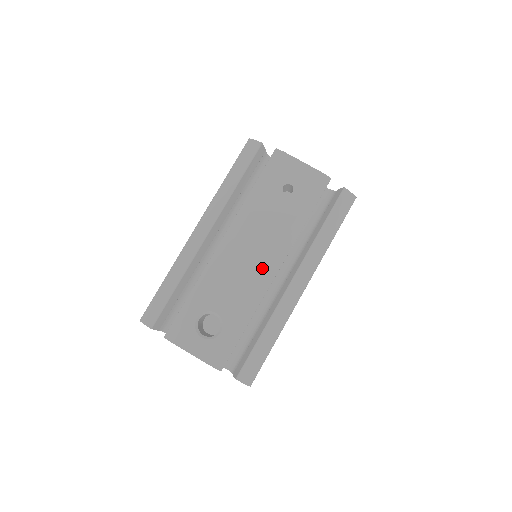
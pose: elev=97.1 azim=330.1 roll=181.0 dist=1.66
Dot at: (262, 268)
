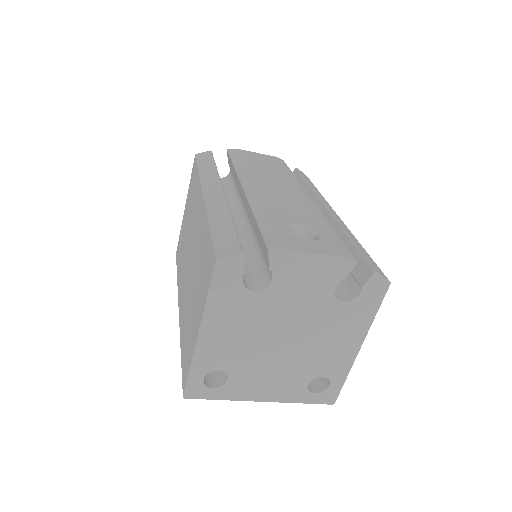
Dot at: (298, 196)
